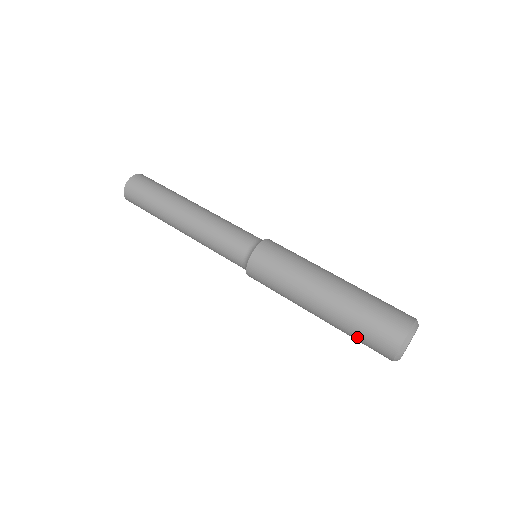
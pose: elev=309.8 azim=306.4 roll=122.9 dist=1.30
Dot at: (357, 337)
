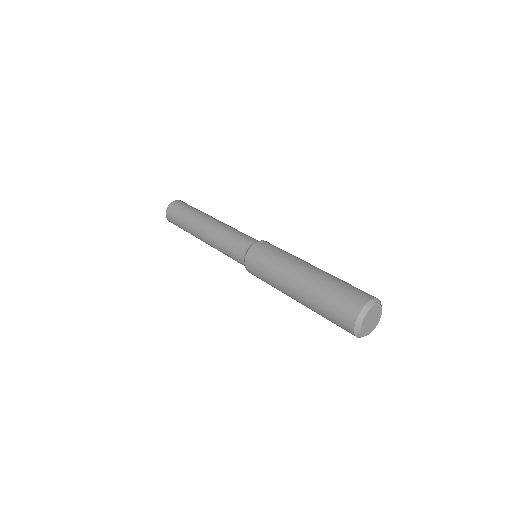
Dot at: occluded
